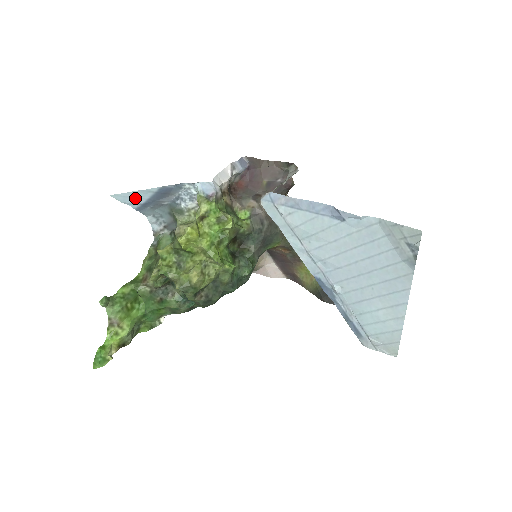
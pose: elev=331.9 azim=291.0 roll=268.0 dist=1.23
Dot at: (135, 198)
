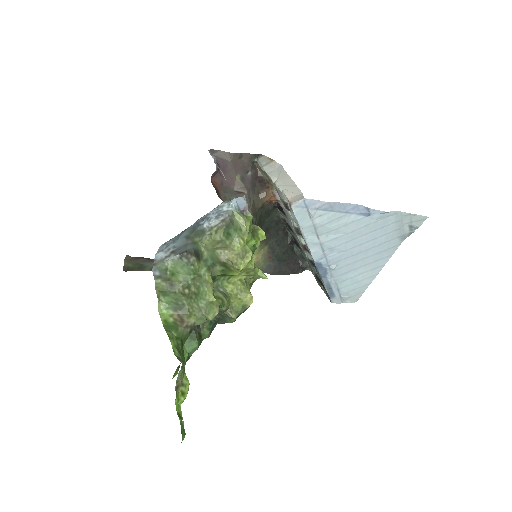
Dot at: occluded
